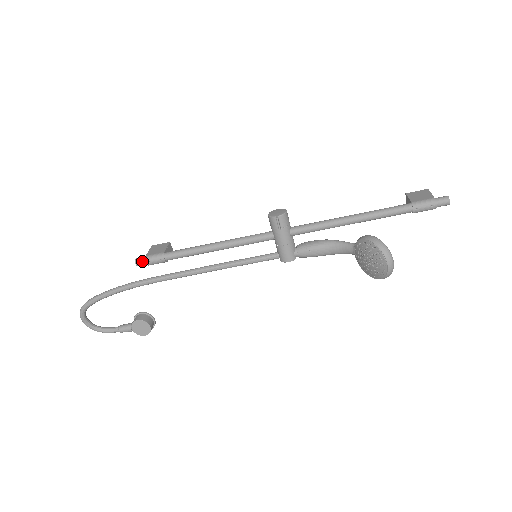
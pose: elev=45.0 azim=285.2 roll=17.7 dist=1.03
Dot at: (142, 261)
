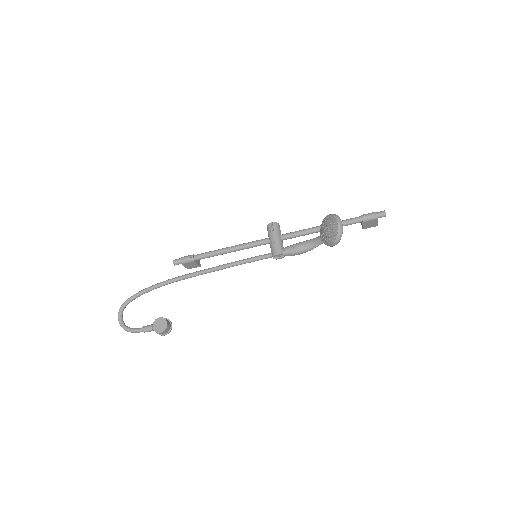
Dot at: (178, 259)
